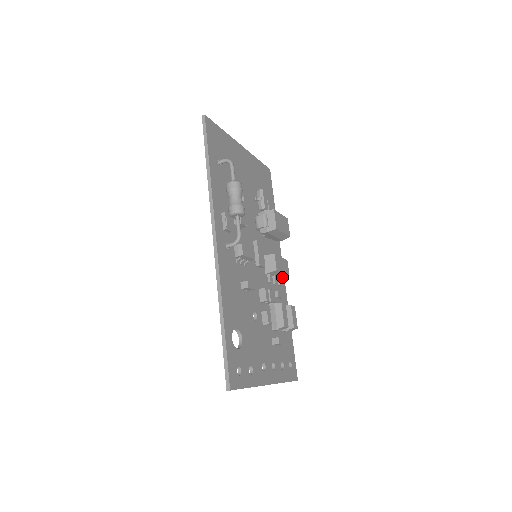
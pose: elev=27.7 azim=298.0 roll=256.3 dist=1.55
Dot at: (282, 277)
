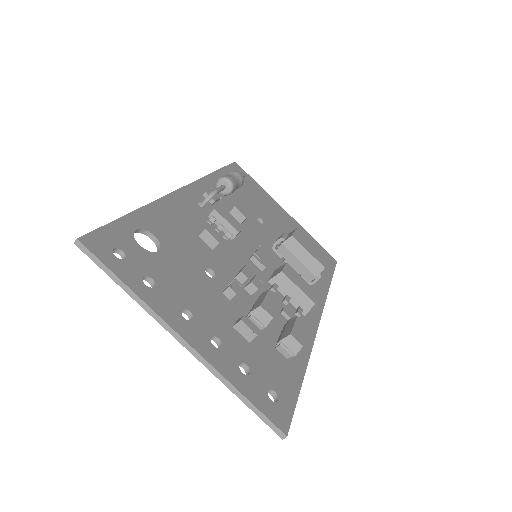
Dot at: (306, 310)
